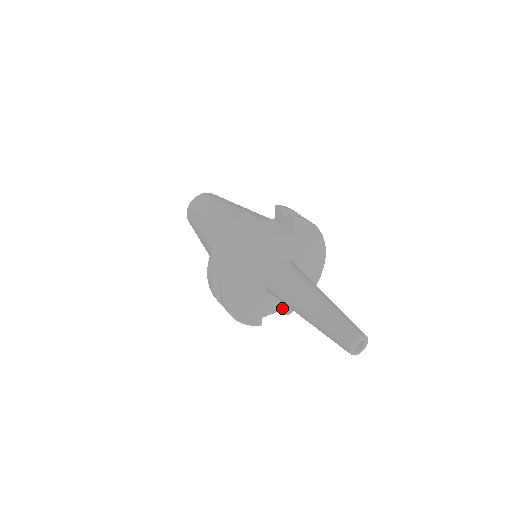
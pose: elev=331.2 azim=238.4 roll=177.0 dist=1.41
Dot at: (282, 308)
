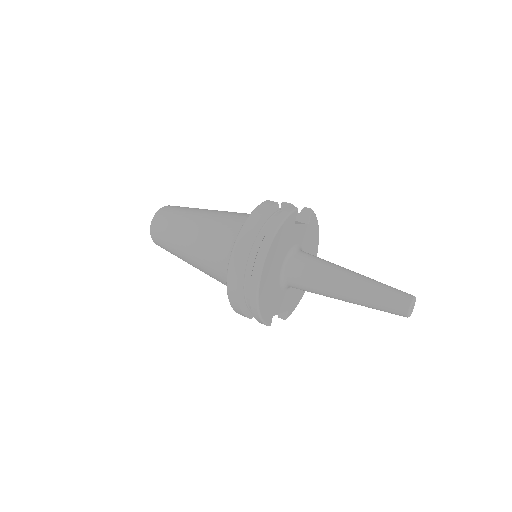
Dot at: (285, 309)
